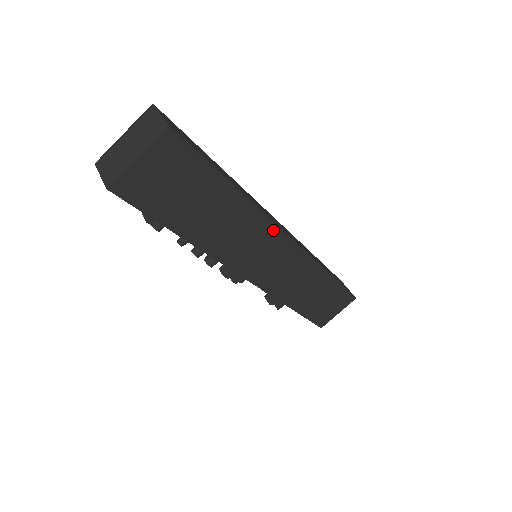
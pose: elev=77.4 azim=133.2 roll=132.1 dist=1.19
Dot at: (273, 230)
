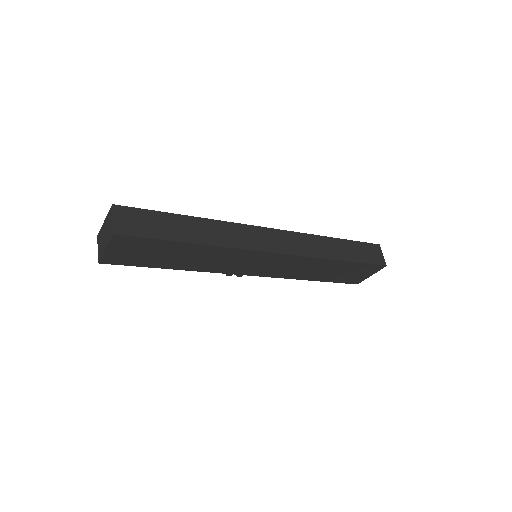
Dot at: (249, 252)
